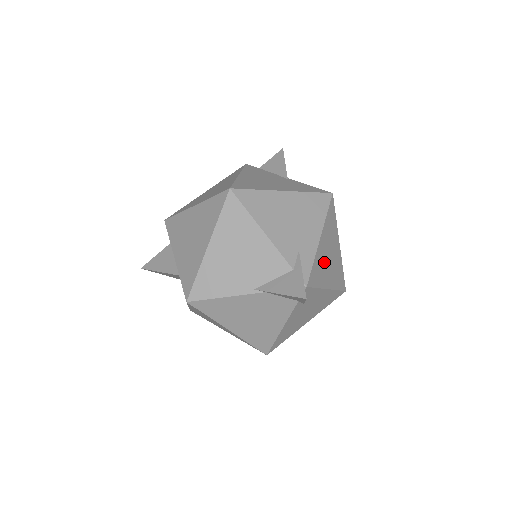
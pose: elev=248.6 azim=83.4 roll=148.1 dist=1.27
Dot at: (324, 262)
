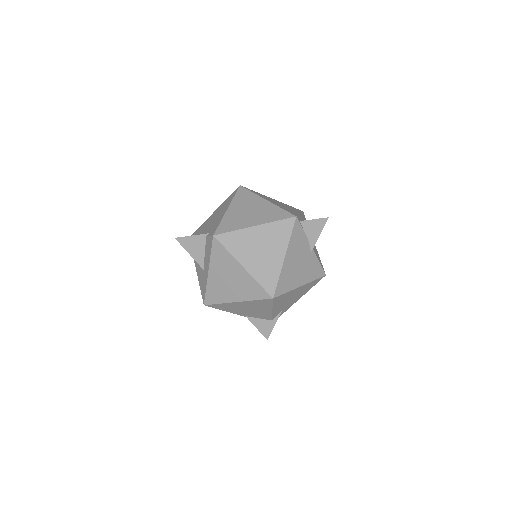
Dot at: occluded
